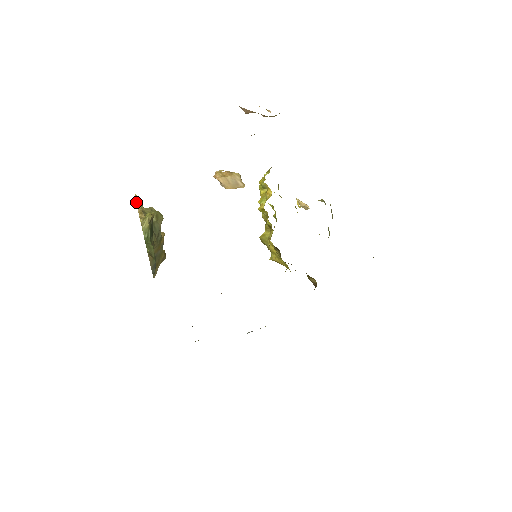
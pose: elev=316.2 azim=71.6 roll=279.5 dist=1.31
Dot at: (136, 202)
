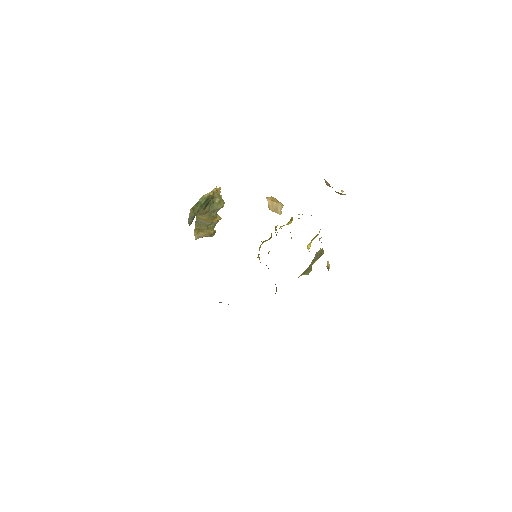
Dot at: occluded
